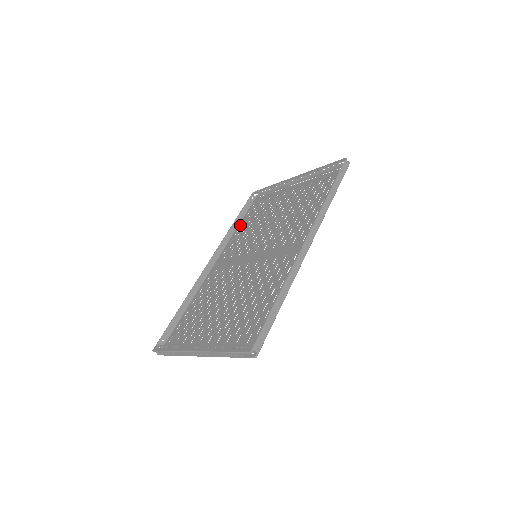
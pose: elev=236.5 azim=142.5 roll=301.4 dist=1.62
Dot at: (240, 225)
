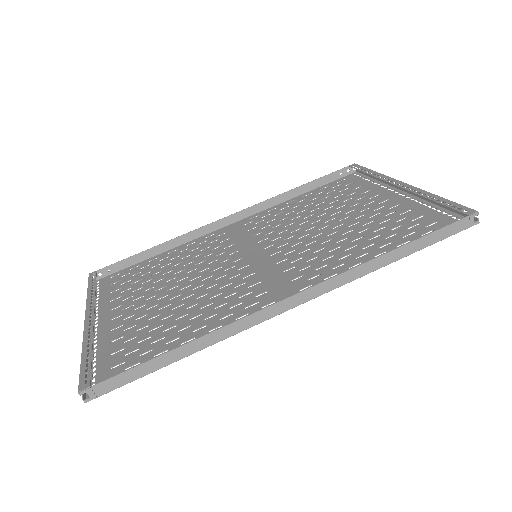
Dot at: (302, 196)
